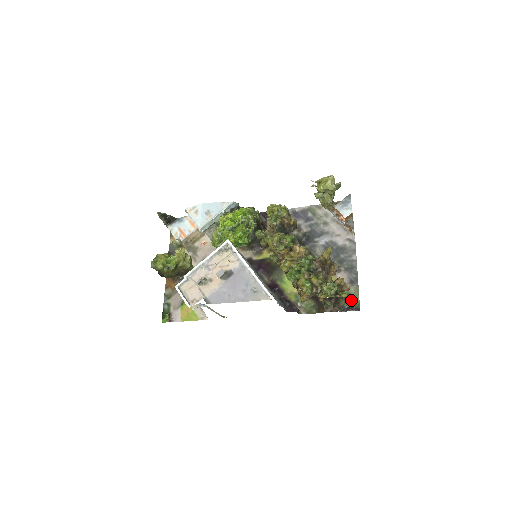
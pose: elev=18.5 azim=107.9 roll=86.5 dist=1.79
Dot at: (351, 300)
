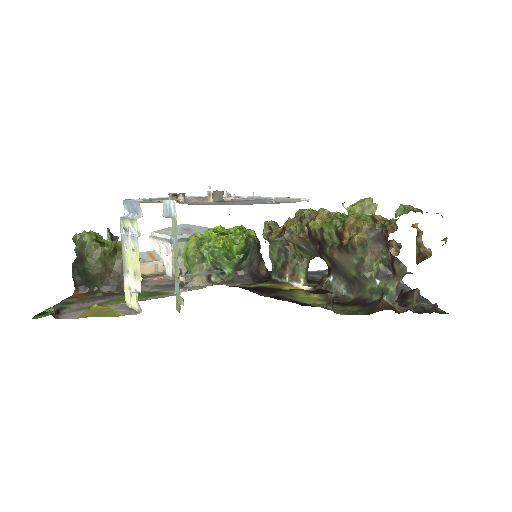
Dot at: (426, 309)
